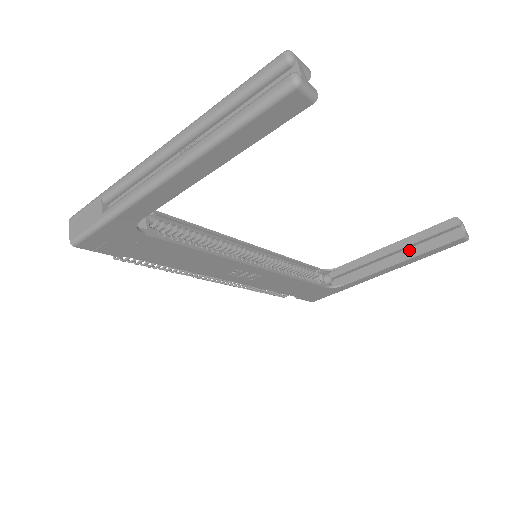
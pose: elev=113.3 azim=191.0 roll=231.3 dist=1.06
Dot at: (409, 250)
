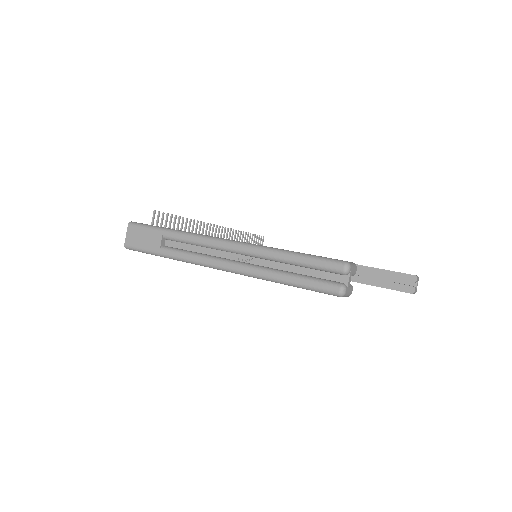
Dot at: (371, 278)
